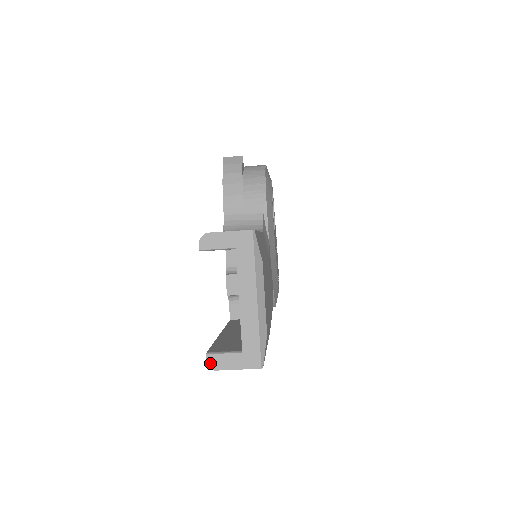
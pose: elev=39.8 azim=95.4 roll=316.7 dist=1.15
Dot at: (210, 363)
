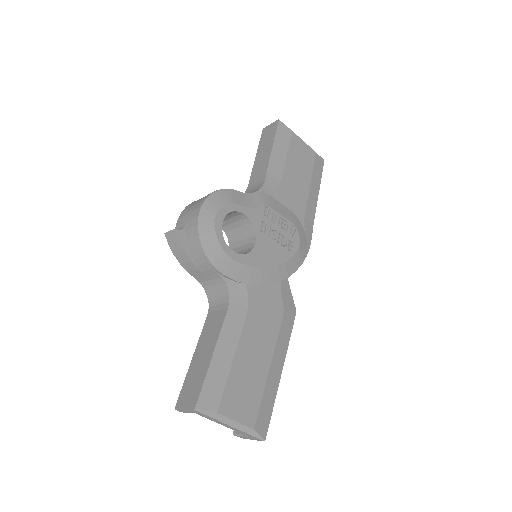
Dot at: occluded
